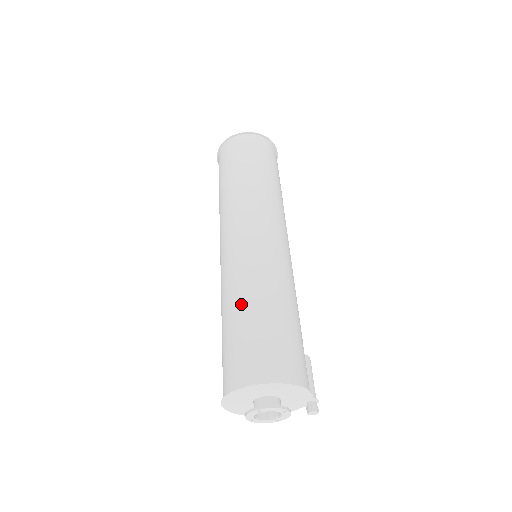
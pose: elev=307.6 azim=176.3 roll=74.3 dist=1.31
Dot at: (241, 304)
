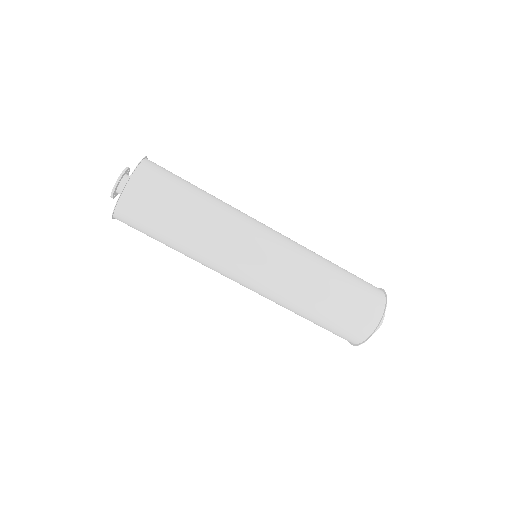
Dot at: (324, 289)
